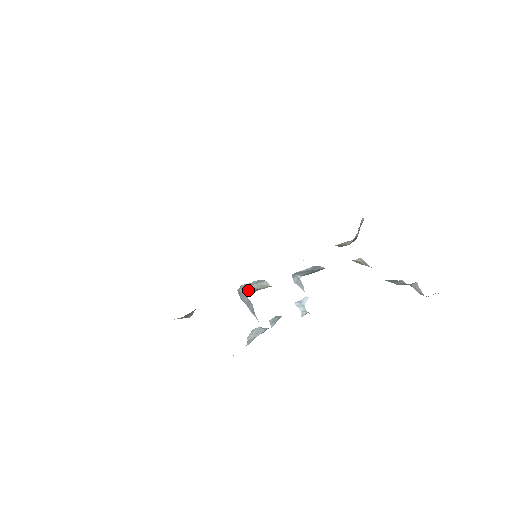
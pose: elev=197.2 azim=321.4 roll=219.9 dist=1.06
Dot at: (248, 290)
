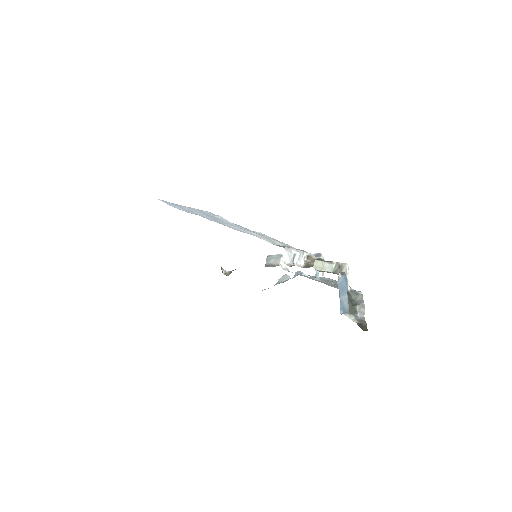
Dot at: (267, 263)
